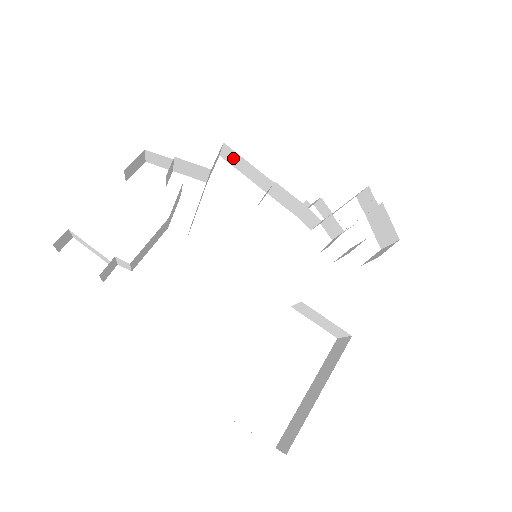
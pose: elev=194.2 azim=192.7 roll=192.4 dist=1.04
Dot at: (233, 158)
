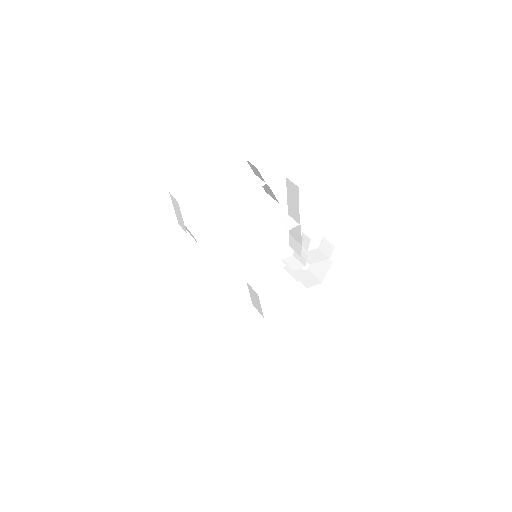
Dot at: (293, 191)
